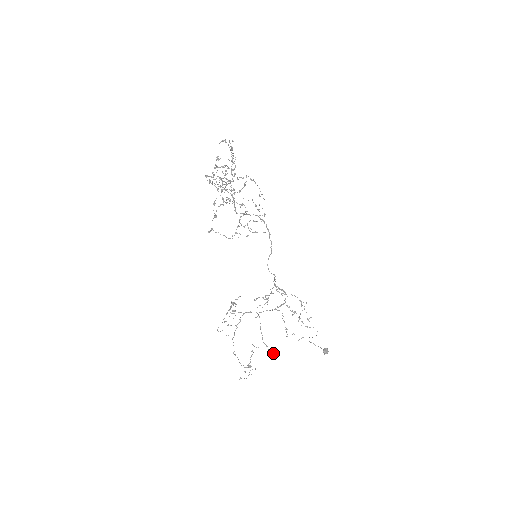
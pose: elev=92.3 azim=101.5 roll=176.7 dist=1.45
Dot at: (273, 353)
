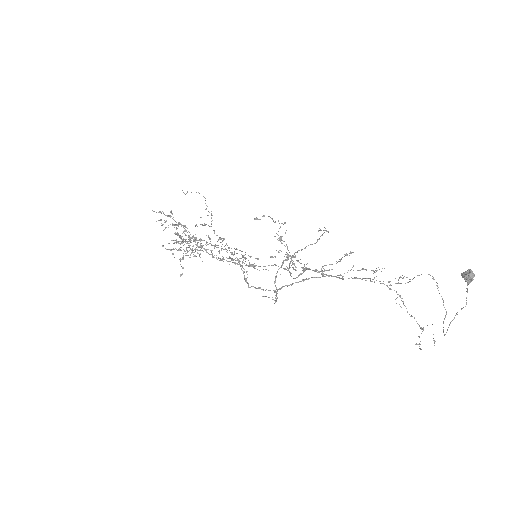
Dot at: (318, 231)
